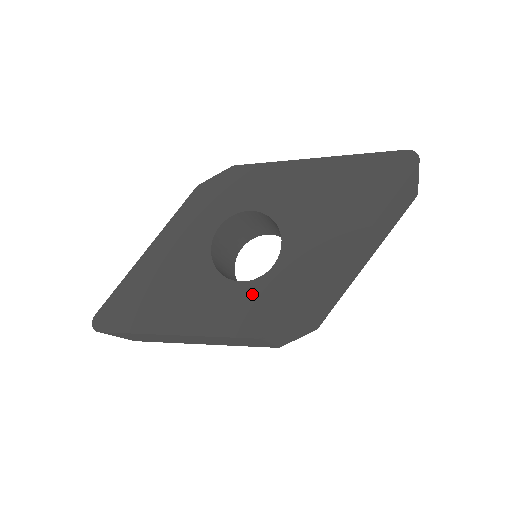
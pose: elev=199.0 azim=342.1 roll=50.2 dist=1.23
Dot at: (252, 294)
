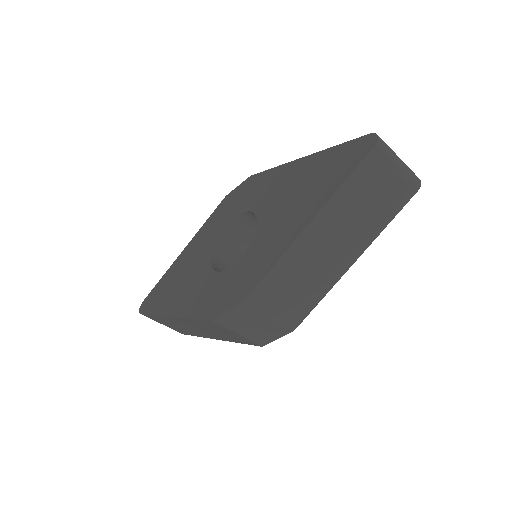
Dot at: (222, 282)
